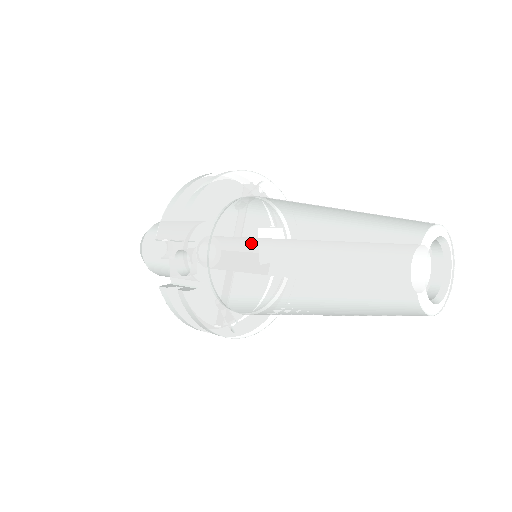
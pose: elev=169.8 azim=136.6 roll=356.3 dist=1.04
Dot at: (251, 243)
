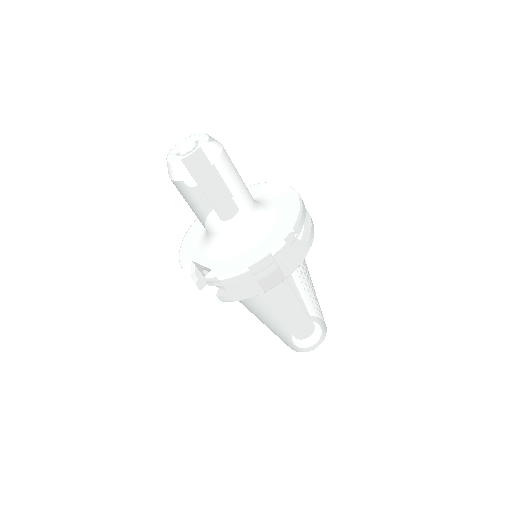
Dot at: (256, 308)
